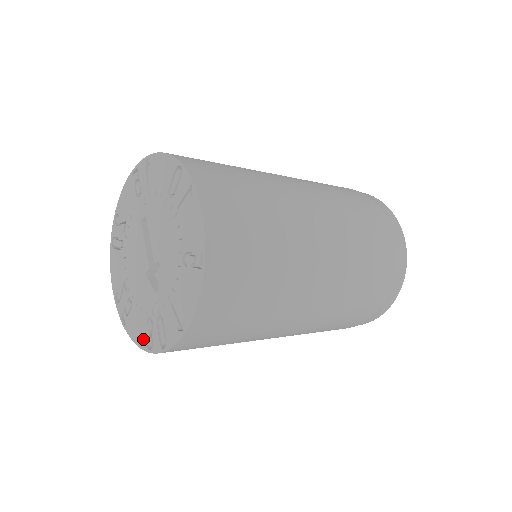
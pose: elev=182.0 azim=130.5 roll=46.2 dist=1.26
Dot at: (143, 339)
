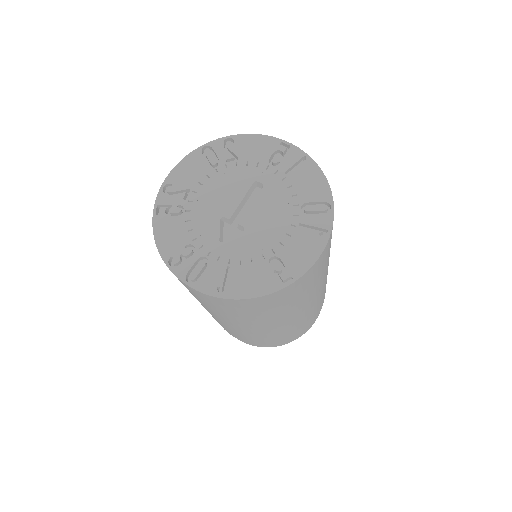
Dot at: (169, 250)
